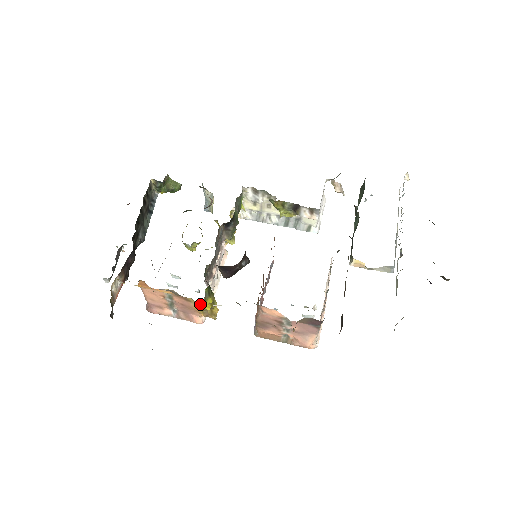
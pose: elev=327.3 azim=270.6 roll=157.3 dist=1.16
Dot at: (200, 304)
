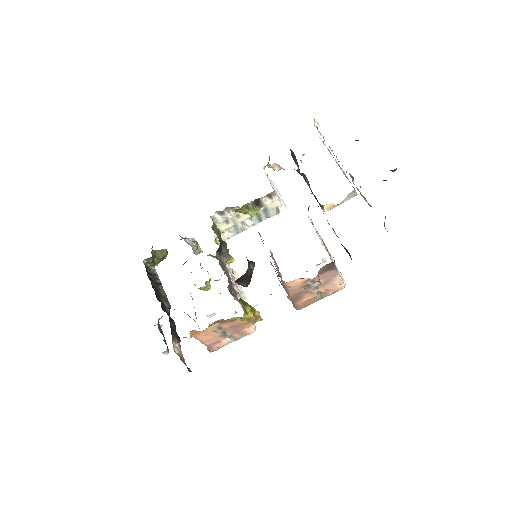
Dot at: (243, 315)
